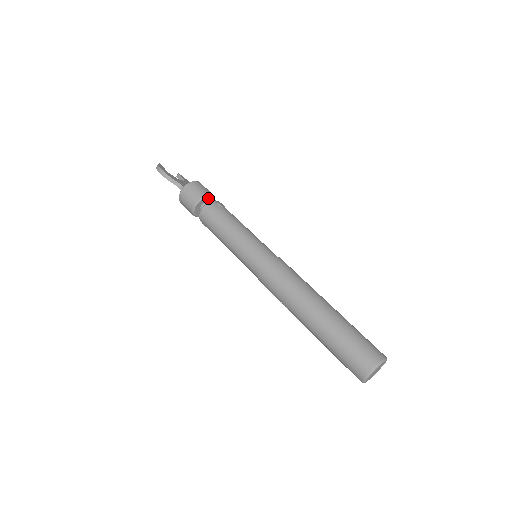
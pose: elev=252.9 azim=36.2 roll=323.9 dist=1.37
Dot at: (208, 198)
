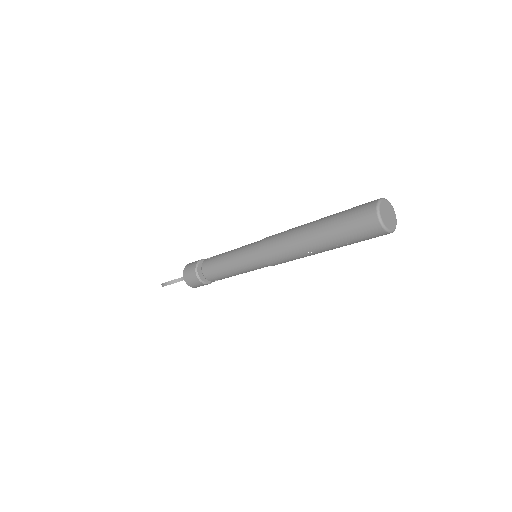
Dot at: (201, 264)
